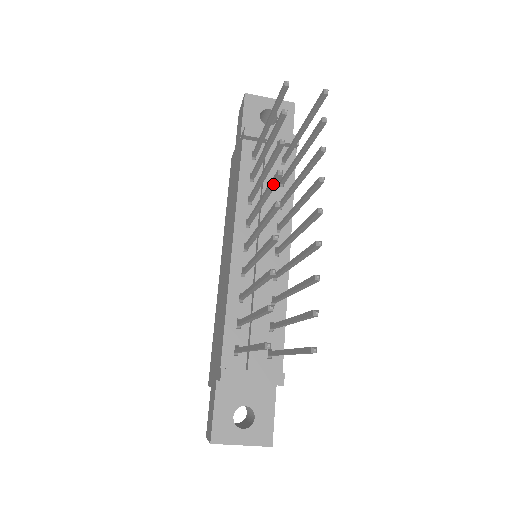
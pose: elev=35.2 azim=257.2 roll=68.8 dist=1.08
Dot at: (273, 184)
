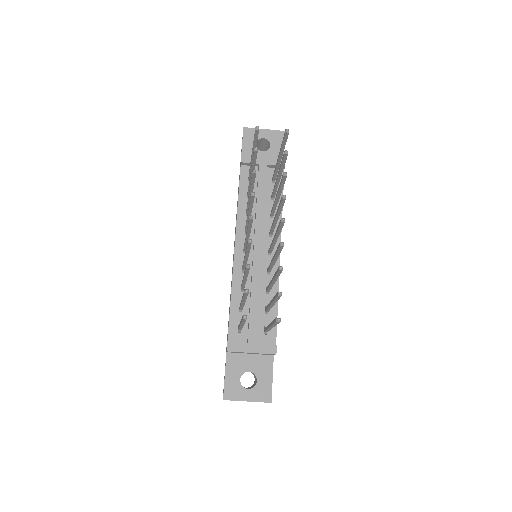
Dot at: (251, 202)
